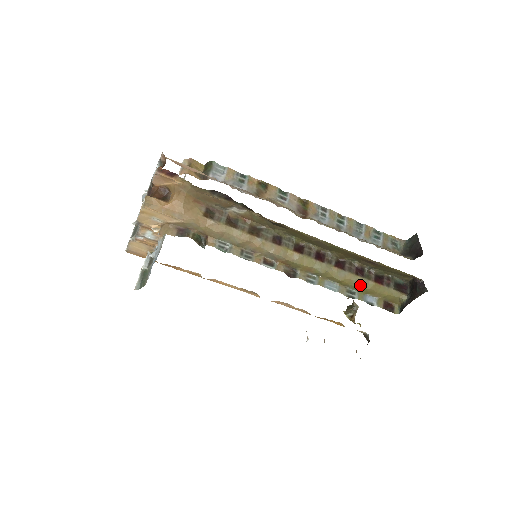
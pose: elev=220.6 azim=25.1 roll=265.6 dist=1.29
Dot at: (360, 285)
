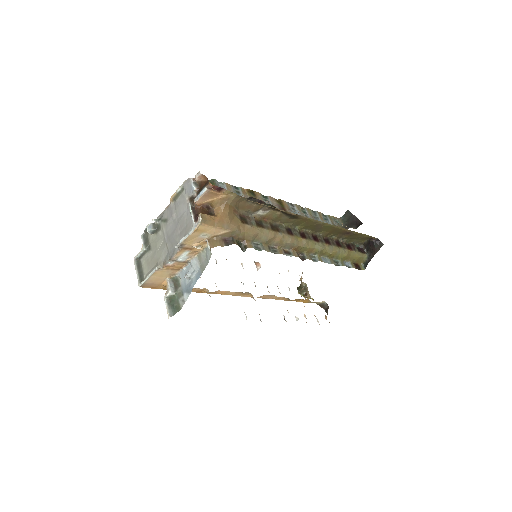
Dot at: (341, 254)
